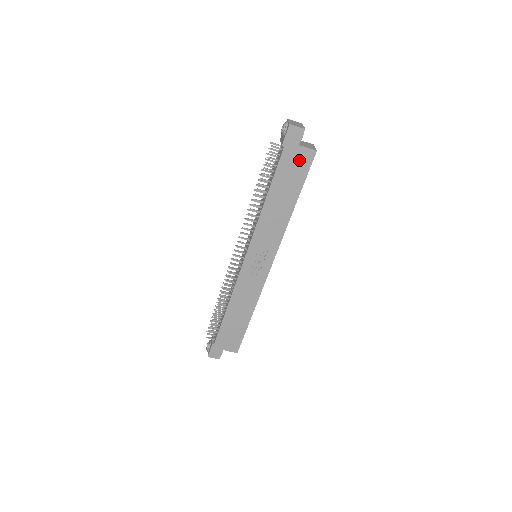
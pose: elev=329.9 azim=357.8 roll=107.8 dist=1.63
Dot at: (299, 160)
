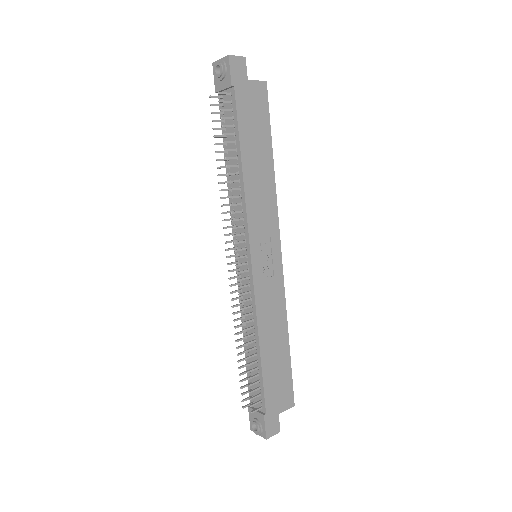
Dot at: (255, 99)
